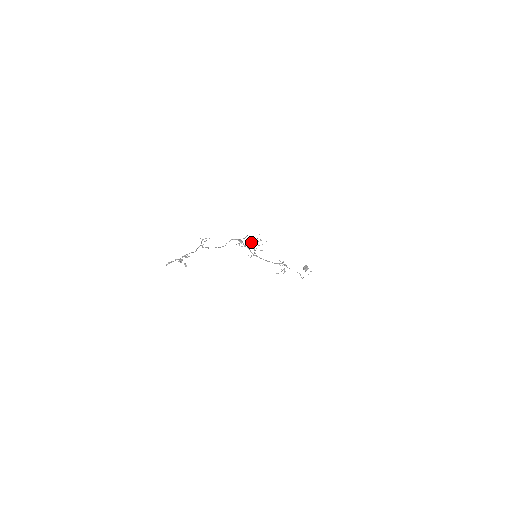
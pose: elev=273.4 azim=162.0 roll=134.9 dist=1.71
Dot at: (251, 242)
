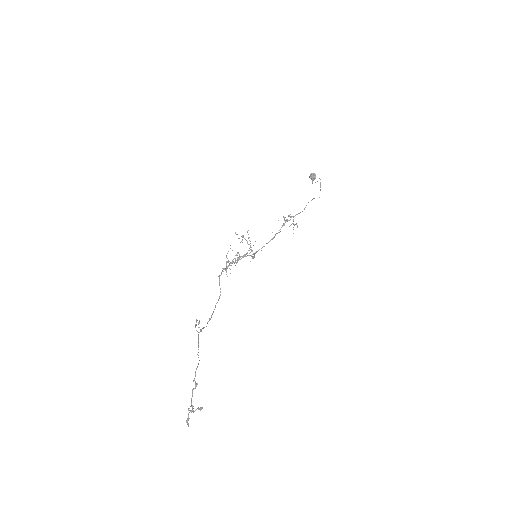
Dot at: occluded
